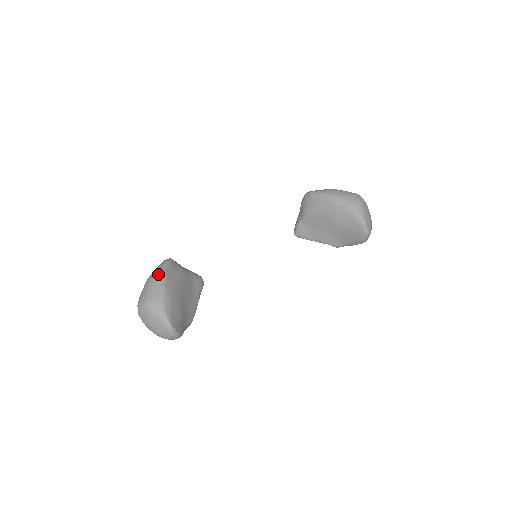
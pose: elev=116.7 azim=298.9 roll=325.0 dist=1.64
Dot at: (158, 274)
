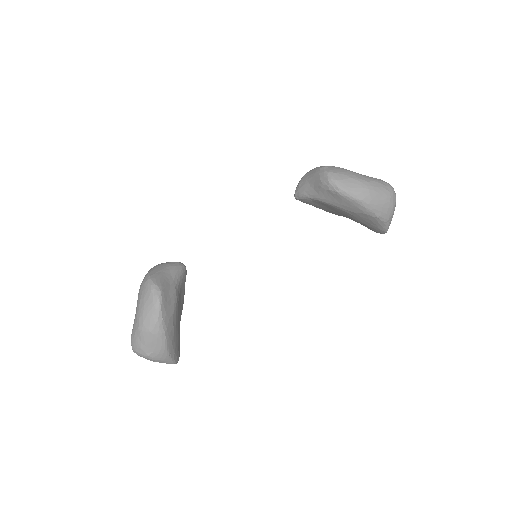
Dot at: (155, 328)
